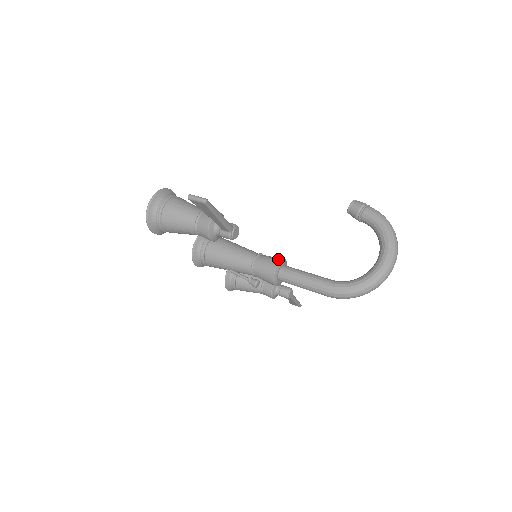
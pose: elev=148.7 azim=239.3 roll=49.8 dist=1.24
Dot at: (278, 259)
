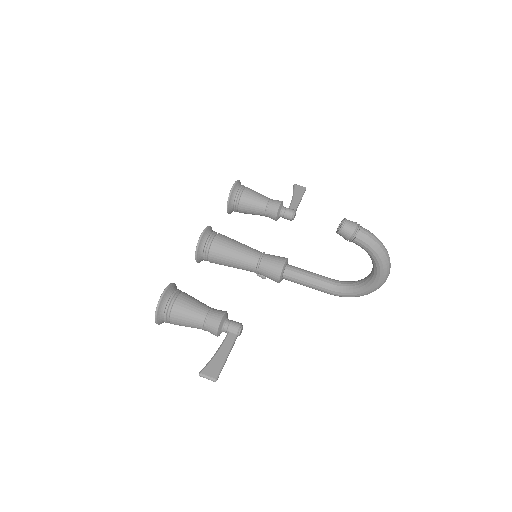
Dot at: (278, 271)
